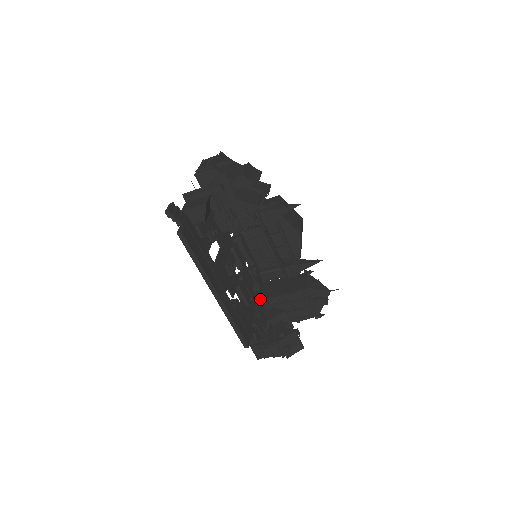
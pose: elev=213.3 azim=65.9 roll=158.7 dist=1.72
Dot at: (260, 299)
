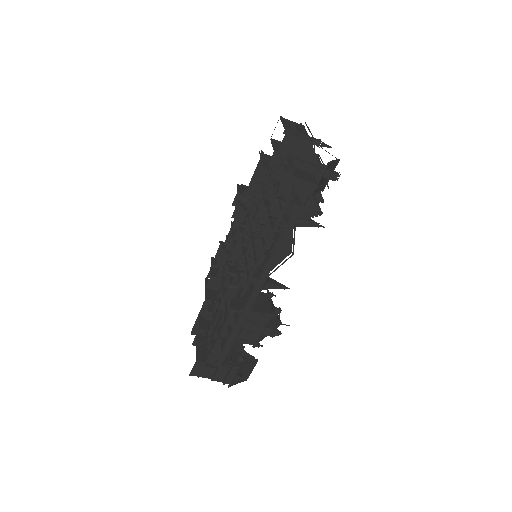
Dot at: occluded
